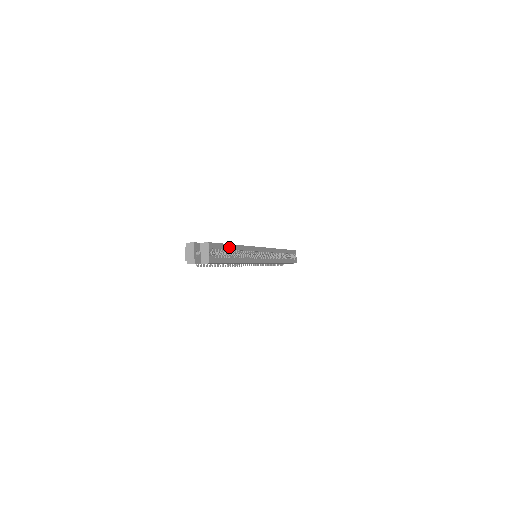
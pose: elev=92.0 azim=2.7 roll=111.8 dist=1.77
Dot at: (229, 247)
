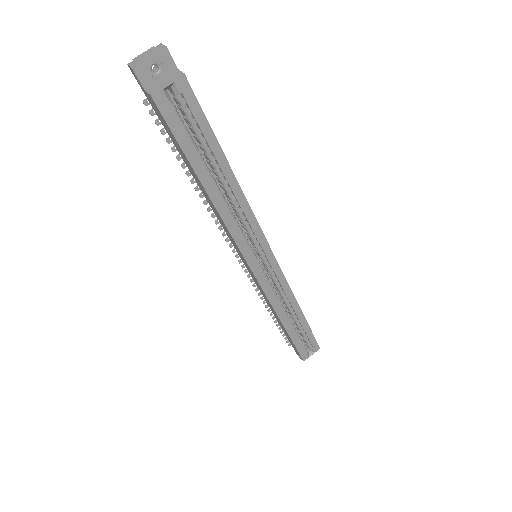
Dot at: (216, 150)
